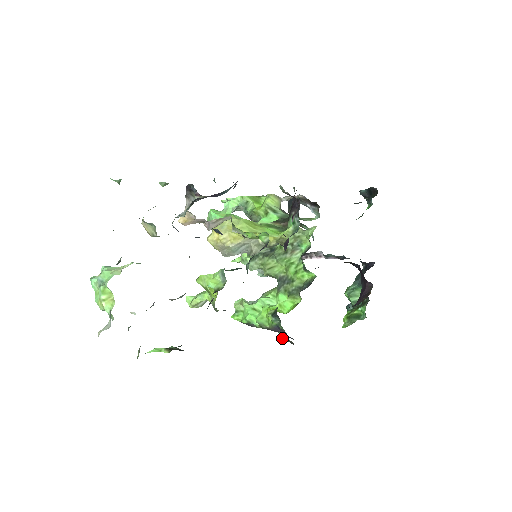
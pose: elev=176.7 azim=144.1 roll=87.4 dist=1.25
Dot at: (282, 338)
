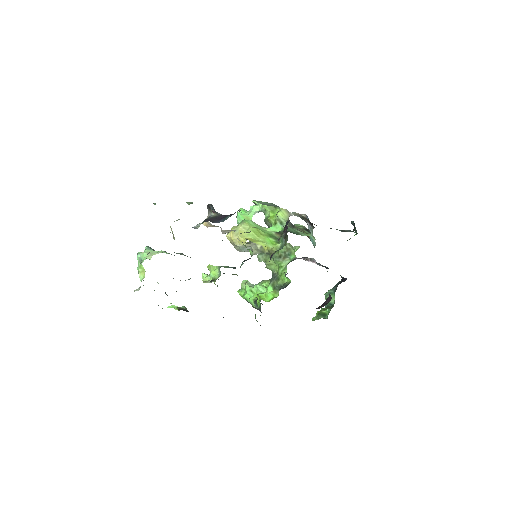
Dot at: occluded
